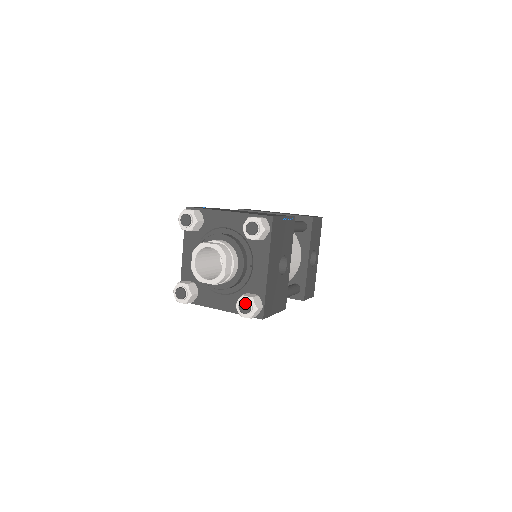
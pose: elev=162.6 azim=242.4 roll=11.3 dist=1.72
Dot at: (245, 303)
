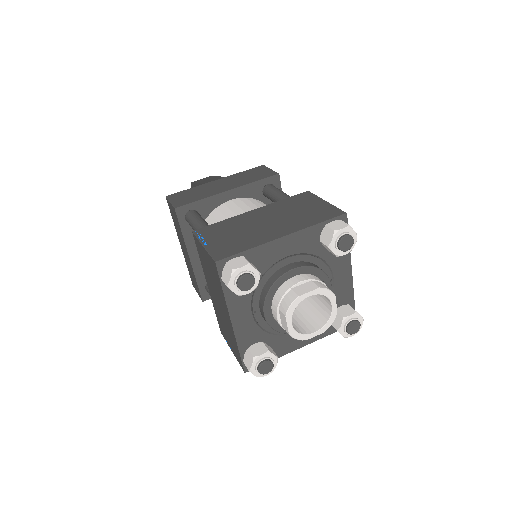
Dot at: (354, 323)
